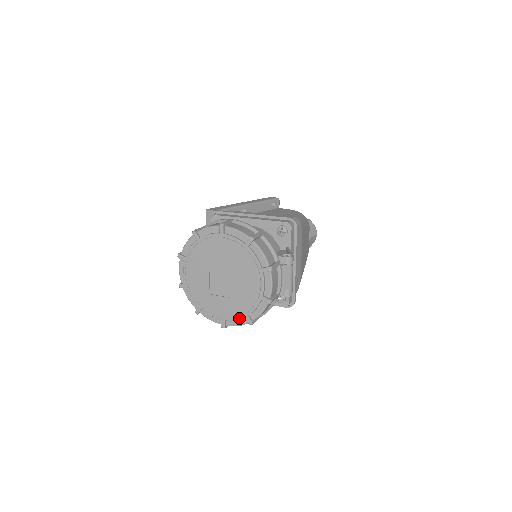
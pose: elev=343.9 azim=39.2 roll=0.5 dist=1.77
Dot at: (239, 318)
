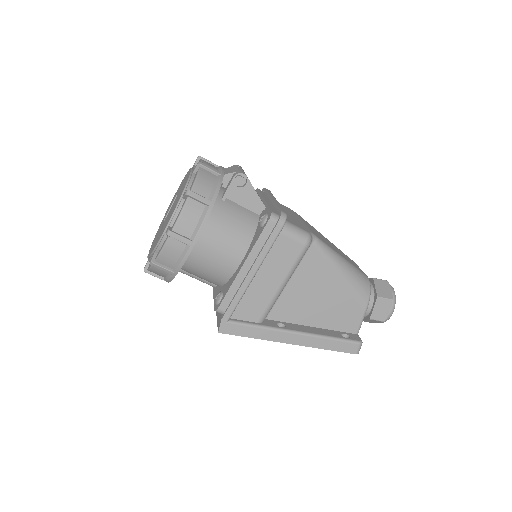
Dot at: (179, 205)
